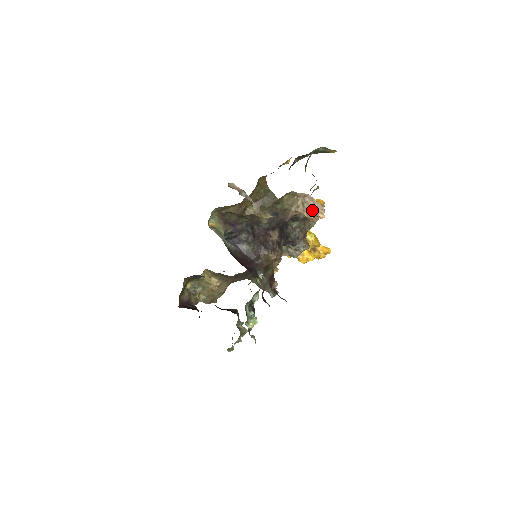
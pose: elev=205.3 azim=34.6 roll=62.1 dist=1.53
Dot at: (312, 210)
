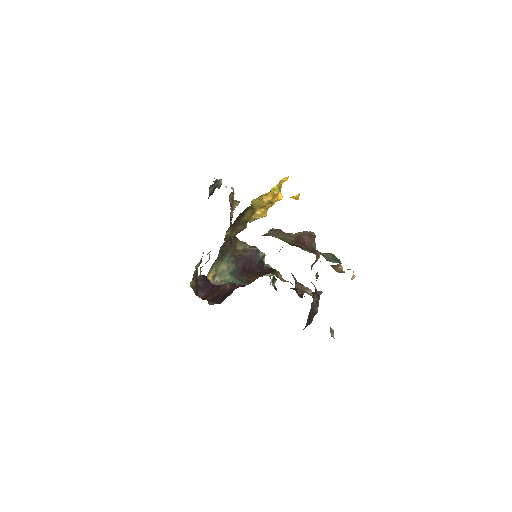
Dot at: occluded
